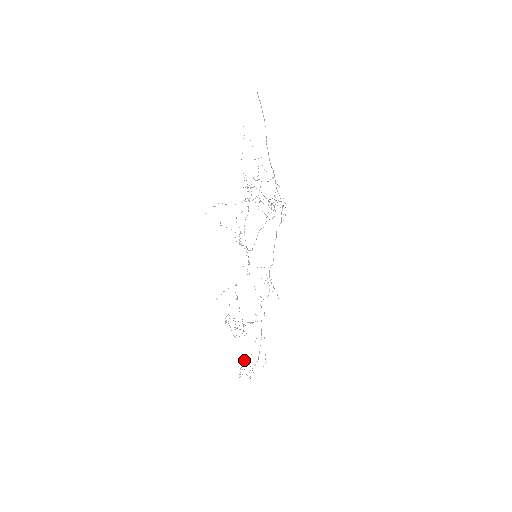
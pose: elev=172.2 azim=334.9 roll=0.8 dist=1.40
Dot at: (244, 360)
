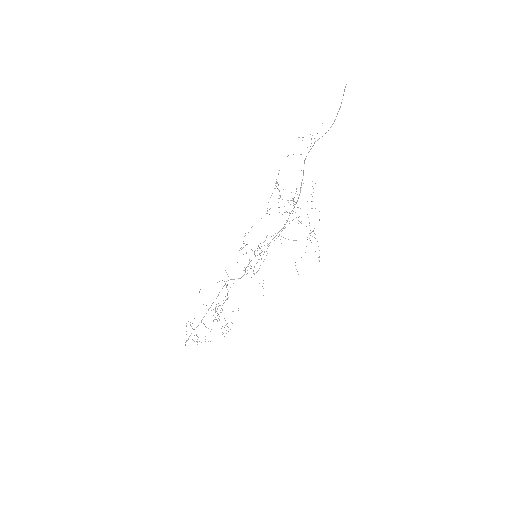
Dot at: occluded
